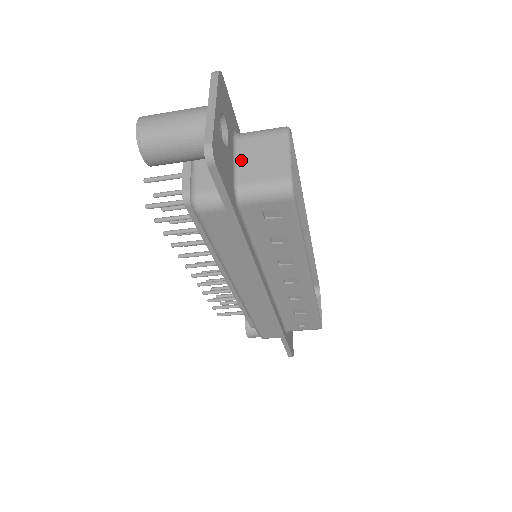
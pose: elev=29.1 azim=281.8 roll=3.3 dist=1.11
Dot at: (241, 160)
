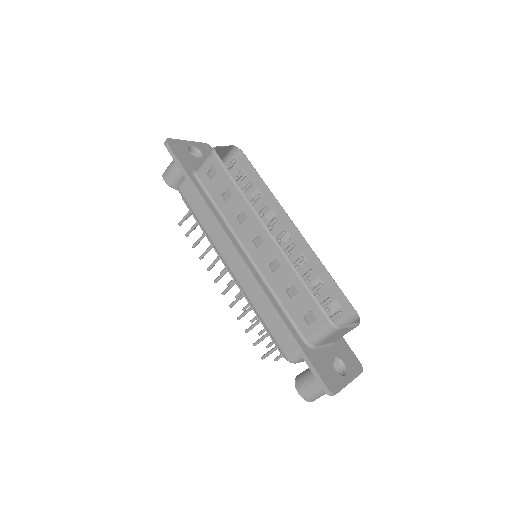
Dot at: occluded
